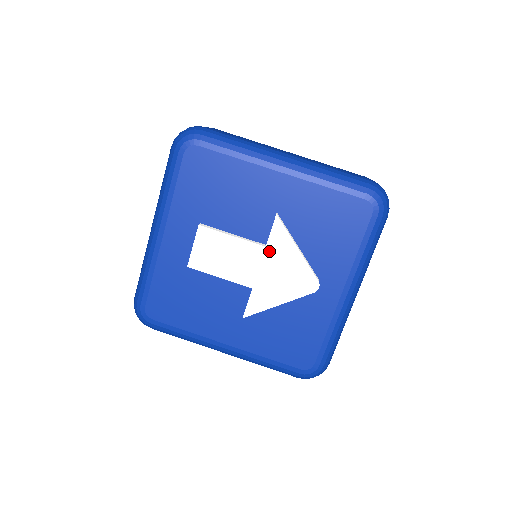
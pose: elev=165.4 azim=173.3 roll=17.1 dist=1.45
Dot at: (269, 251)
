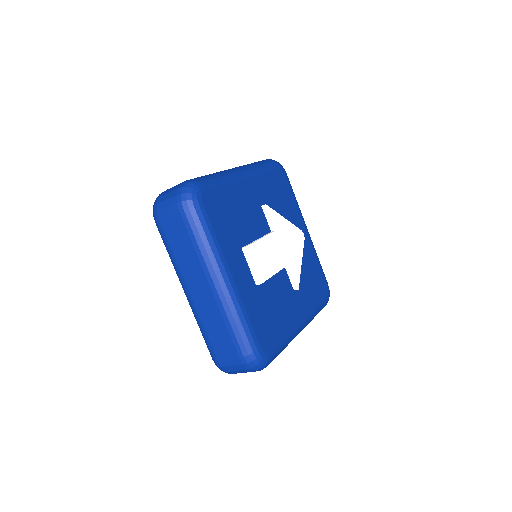
Dot at: (278, 232)
